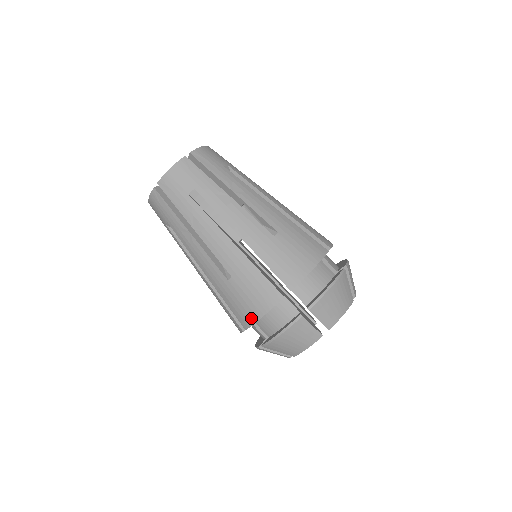
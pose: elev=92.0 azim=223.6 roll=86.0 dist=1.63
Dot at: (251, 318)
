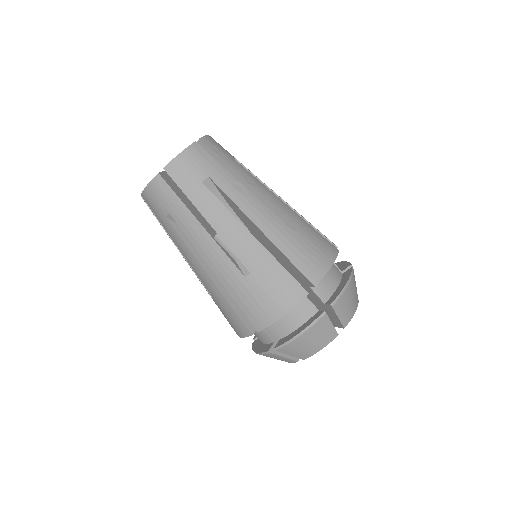
Dot at: occluded
